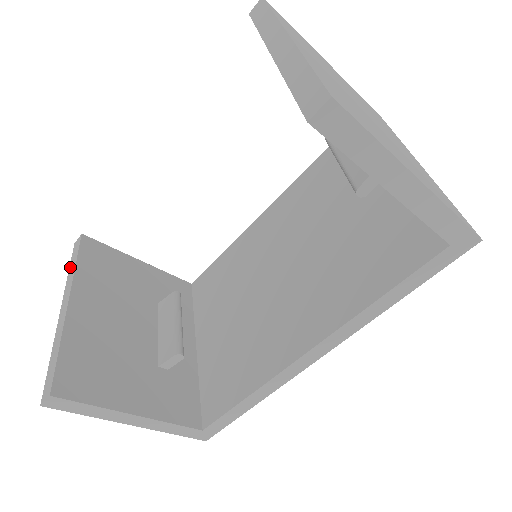
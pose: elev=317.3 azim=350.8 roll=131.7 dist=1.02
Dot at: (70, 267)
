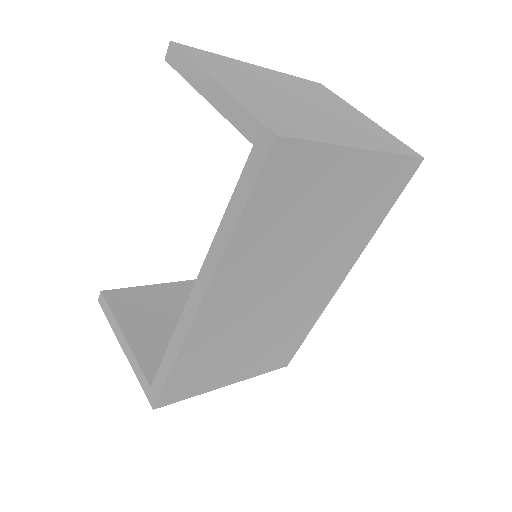
Dot at: occluded
